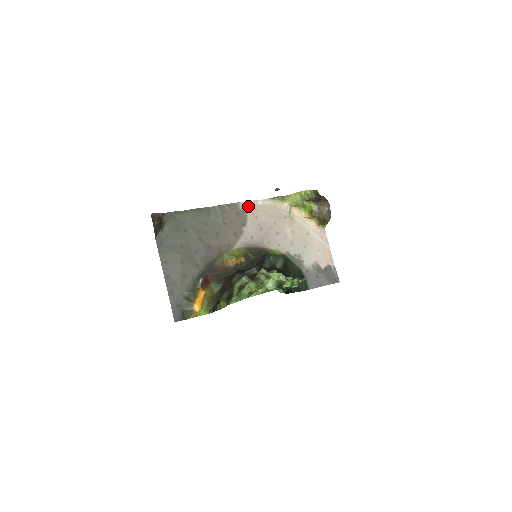
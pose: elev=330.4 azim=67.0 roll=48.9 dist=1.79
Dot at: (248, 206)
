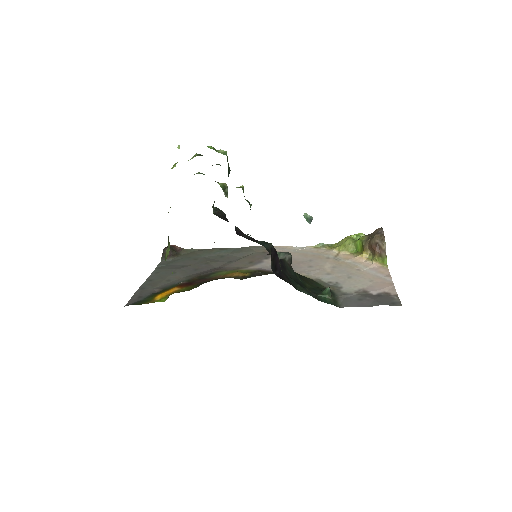
Dot at: (280, 249)
